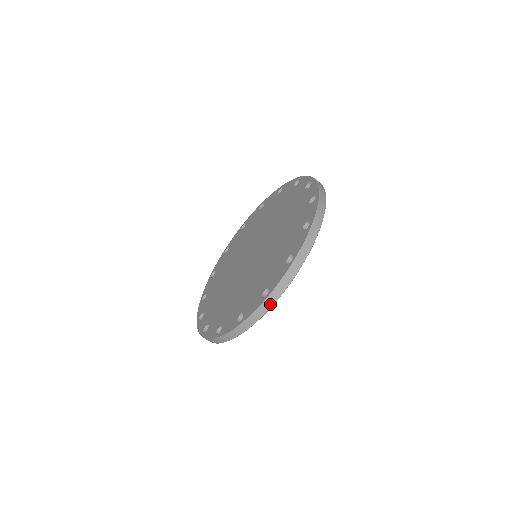
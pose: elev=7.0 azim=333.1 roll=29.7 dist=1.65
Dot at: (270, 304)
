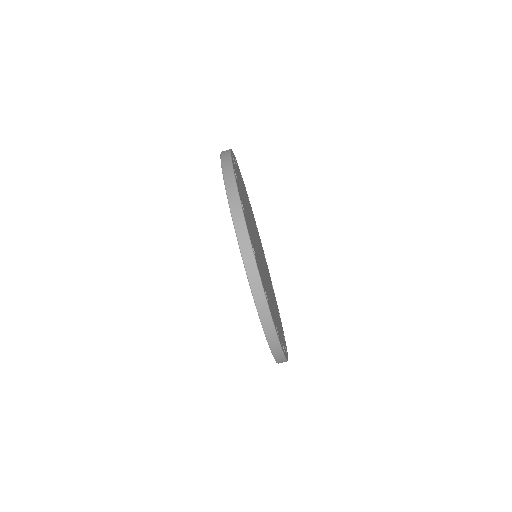
Dot at: (276, 344)
